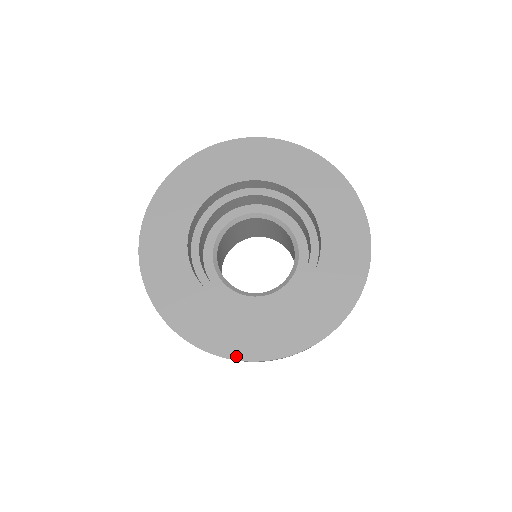
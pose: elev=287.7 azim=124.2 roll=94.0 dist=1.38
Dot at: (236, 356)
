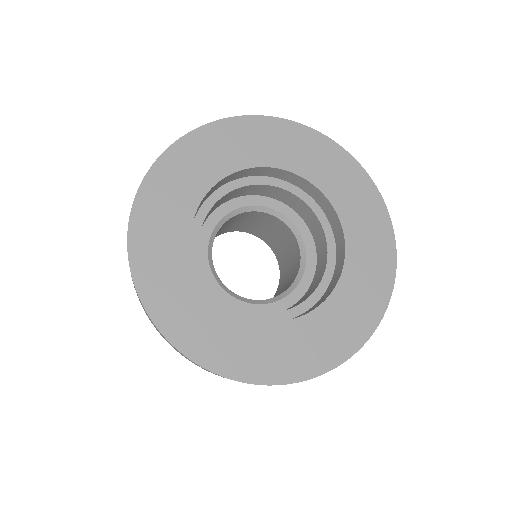
Dot at: (163, 327)
